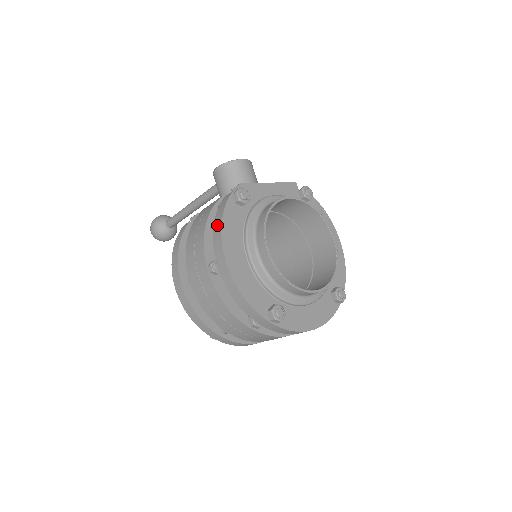
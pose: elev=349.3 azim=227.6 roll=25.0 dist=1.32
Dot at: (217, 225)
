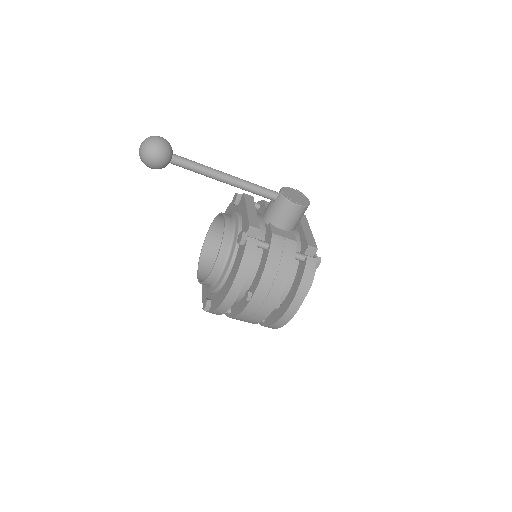
Dot at: (304, 287)
